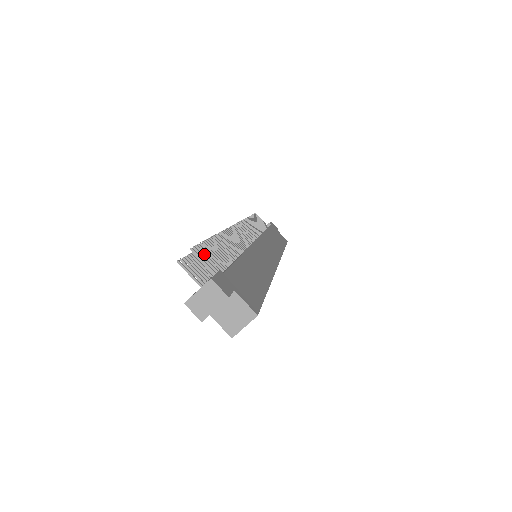
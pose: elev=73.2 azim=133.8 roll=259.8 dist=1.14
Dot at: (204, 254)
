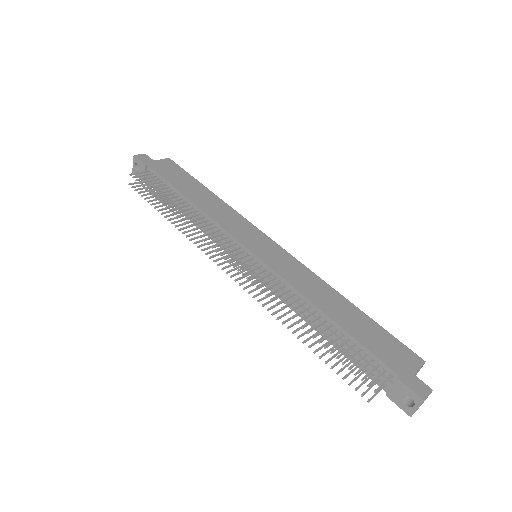
Dot at: occluded
